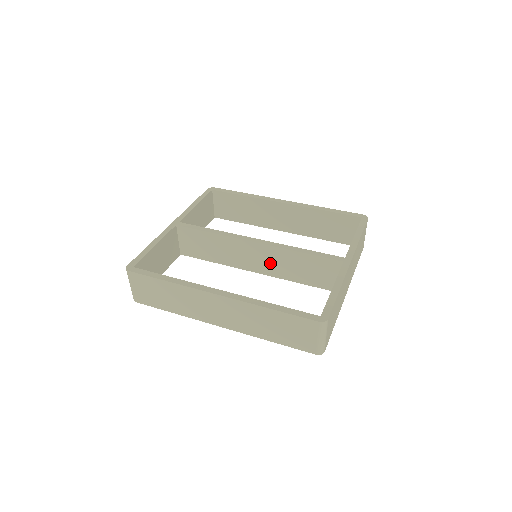
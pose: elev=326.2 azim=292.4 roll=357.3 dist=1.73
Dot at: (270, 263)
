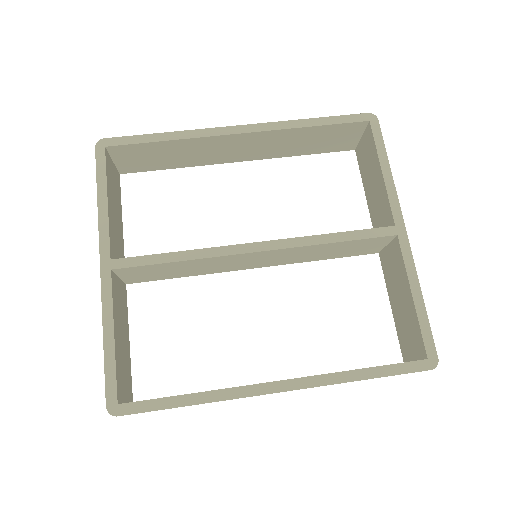
Dot at: (281, 258)
